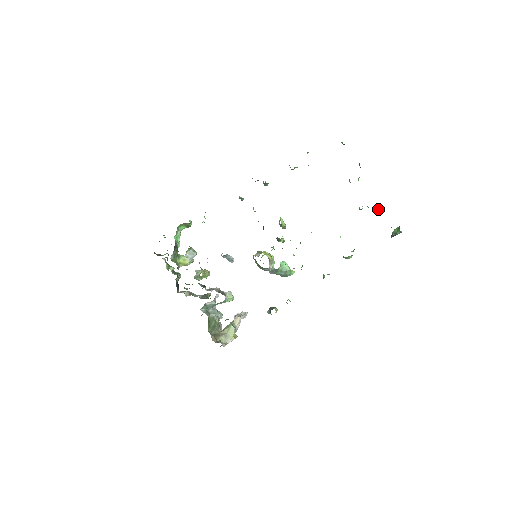
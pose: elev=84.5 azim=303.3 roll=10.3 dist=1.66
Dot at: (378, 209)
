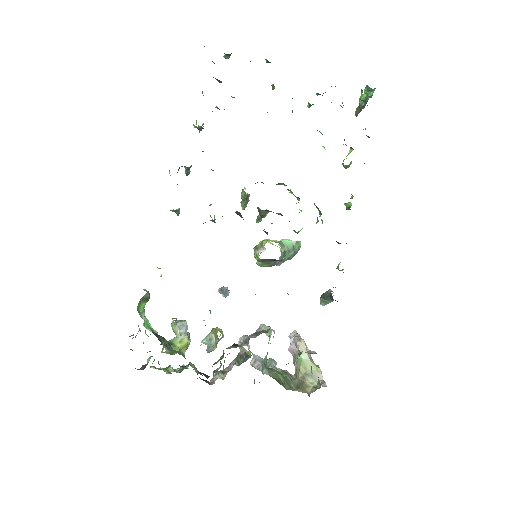
Dot at: occluded
